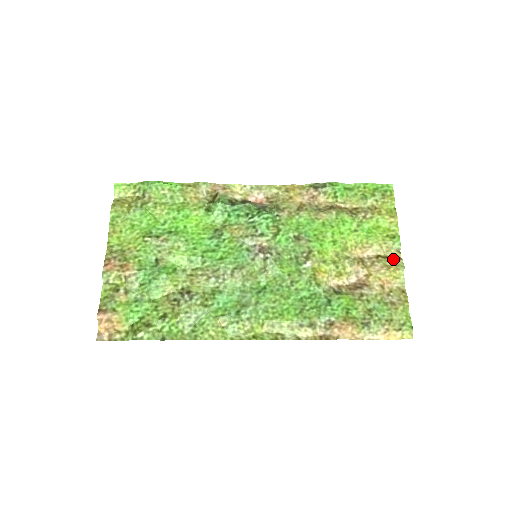
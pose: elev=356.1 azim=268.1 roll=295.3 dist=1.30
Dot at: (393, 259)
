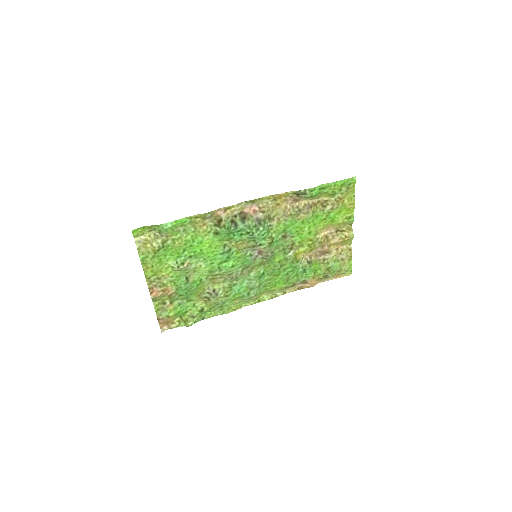
Dot at: (347, 232)
